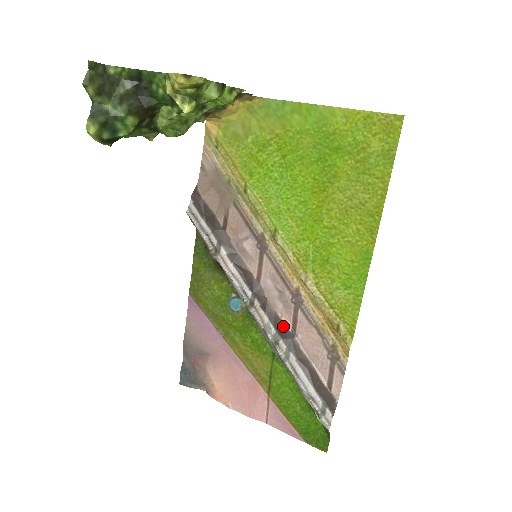
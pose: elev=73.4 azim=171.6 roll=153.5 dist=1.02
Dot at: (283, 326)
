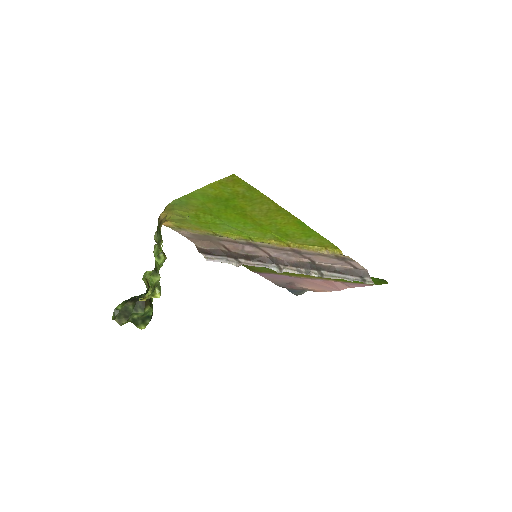
Dot at: (305, 263)
